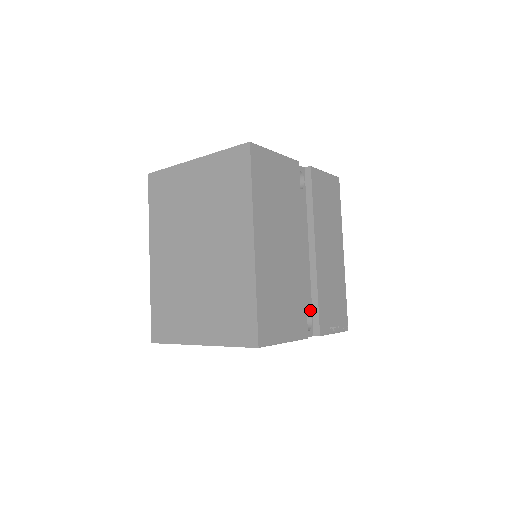
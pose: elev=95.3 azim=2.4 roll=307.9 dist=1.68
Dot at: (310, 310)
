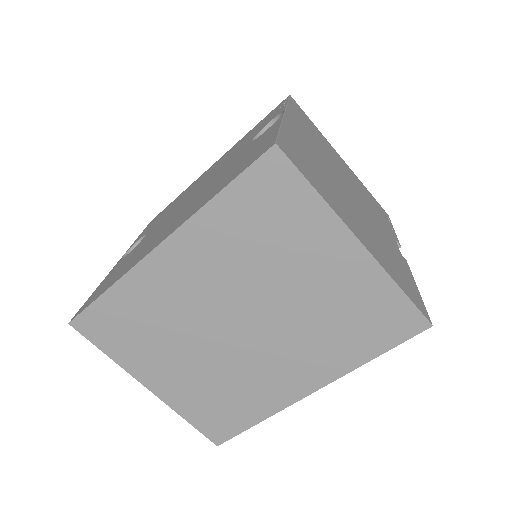
Dot at: occluded
